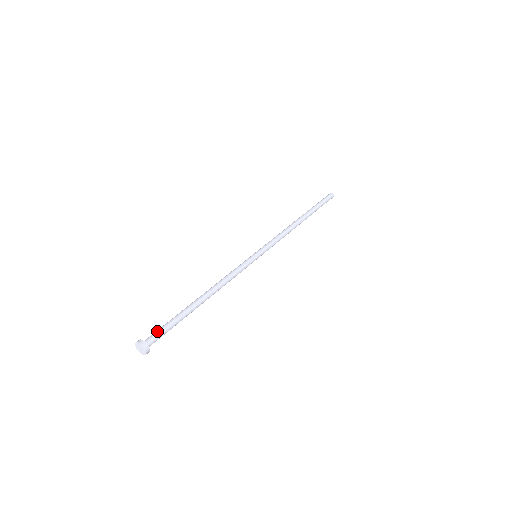
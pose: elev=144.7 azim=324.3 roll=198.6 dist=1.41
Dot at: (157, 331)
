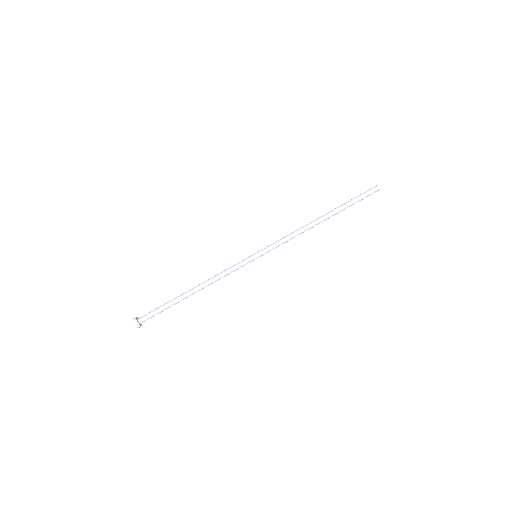
Dot at: (151, 317)
